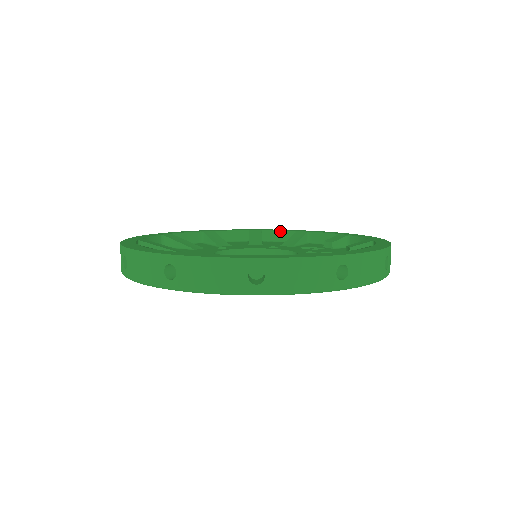
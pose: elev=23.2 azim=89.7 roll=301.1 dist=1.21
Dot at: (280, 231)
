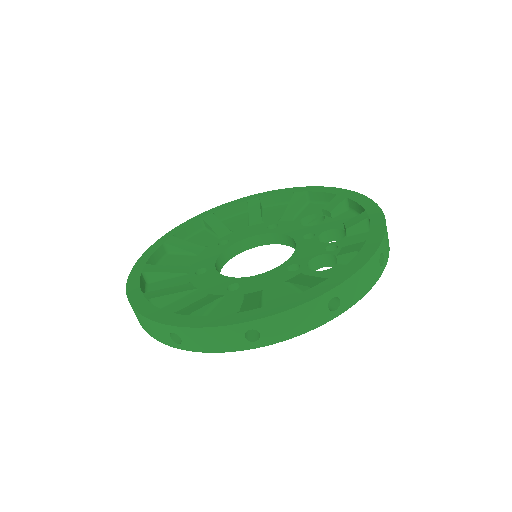
Dot at: (278, 194)
